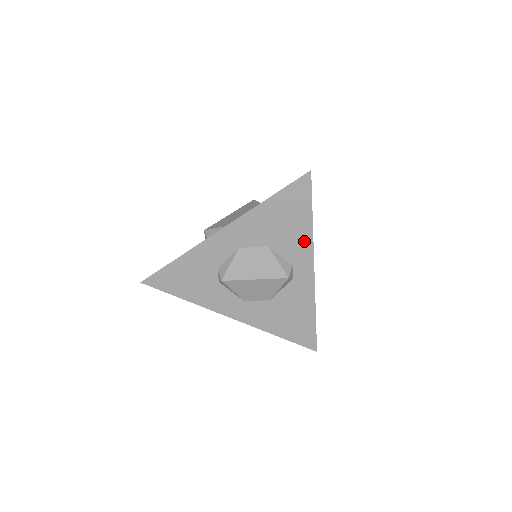
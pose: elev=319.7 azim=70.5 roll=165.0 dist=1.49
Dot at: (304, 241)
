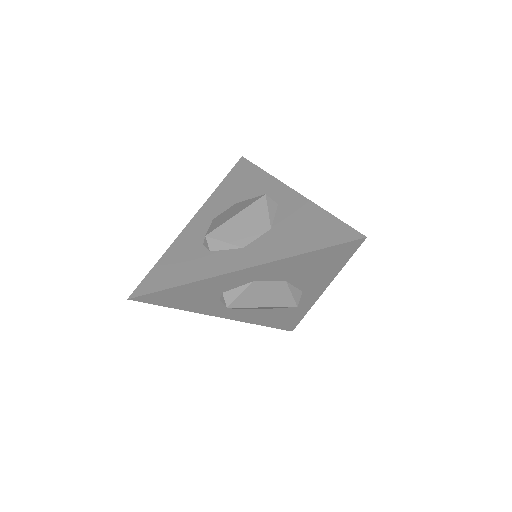
Dot at: (325, 279)
